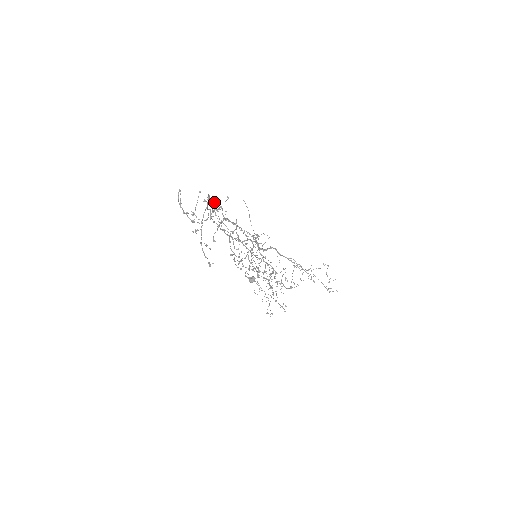
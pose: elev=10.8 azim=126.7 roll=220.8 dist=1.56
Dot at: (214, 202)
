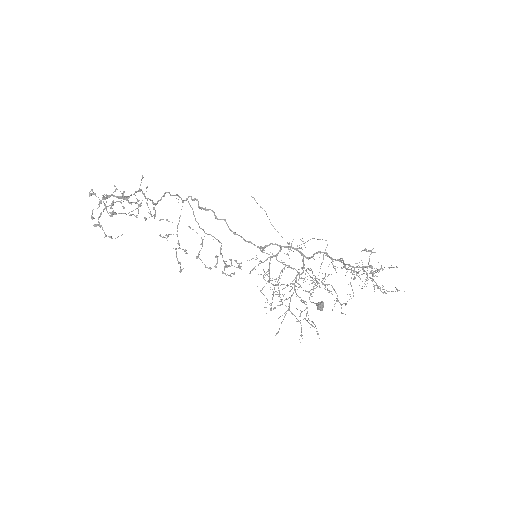
Dot at: (164, 195)
